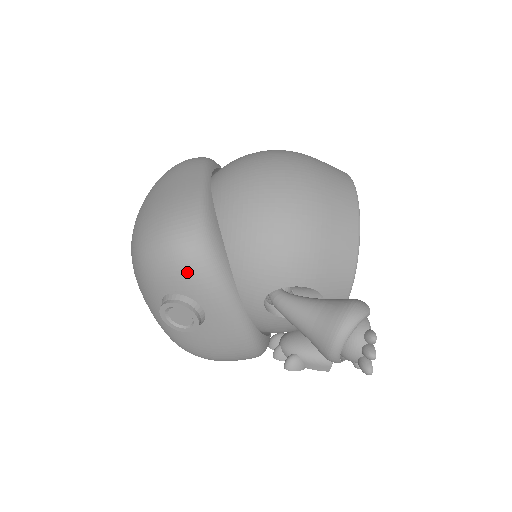
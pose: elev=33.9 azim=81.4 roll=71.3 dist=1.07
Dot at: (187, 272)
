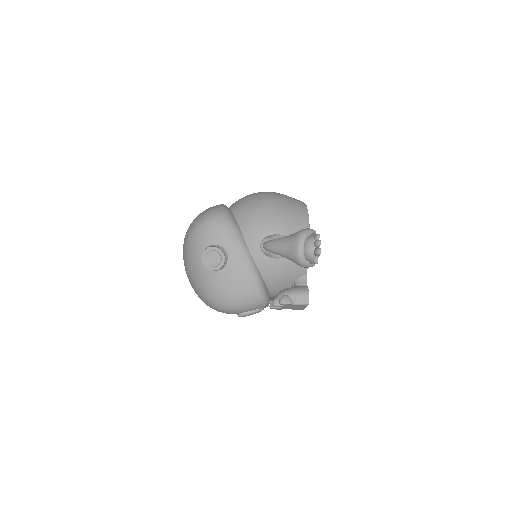
Dot at: (217, 229)
